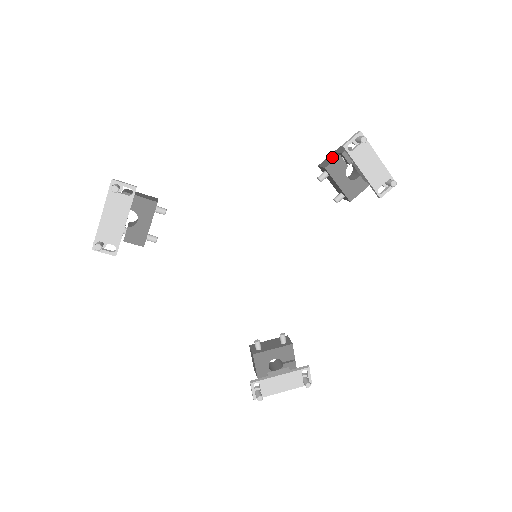
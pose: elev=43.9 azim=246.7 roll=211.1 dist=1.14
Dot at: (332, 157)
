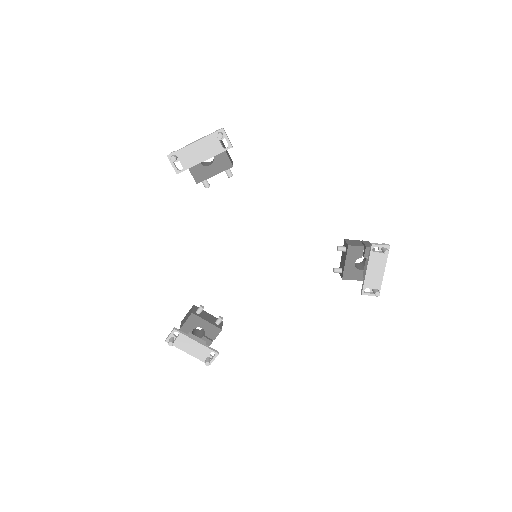
Dot at: (358, 243)
